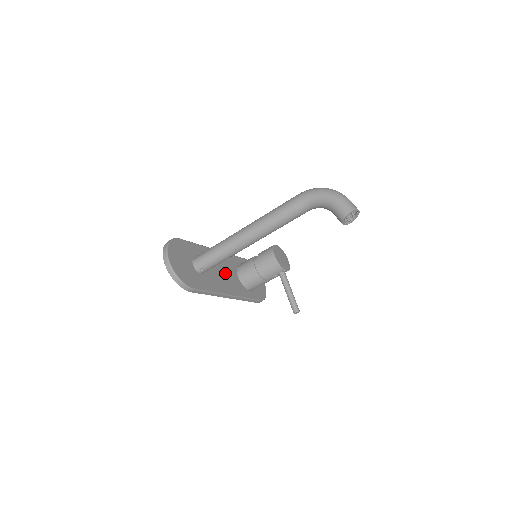
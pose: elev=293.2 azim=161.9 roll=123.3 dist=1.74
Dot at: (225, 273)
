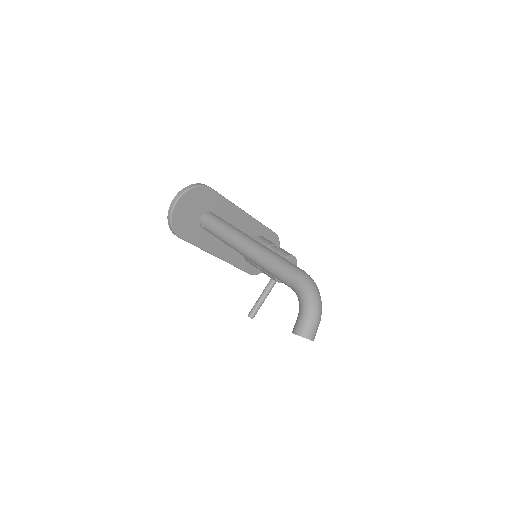
Dot at: occluded
